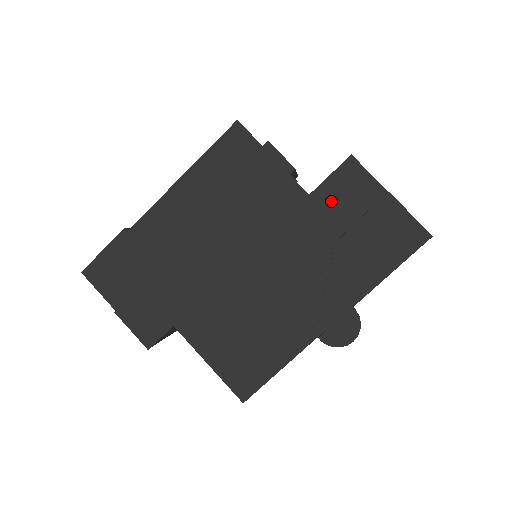
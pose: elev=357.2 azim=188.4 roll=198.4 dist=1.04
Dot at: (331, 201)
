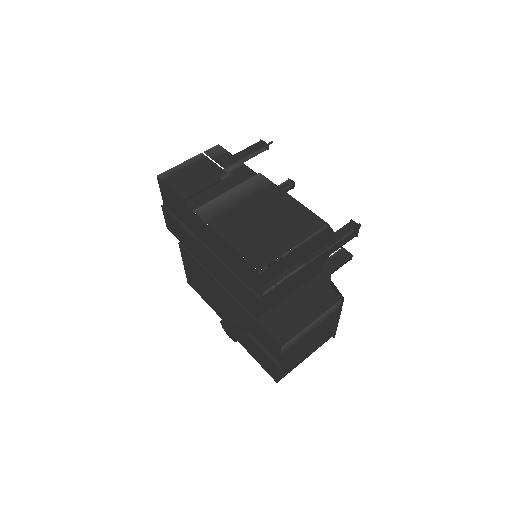
Dot at: (260, 332)
